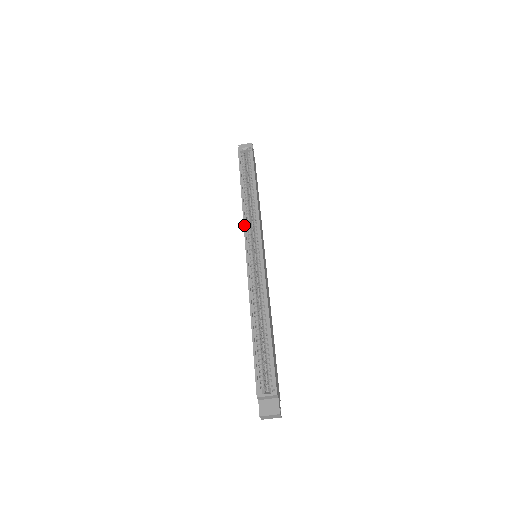
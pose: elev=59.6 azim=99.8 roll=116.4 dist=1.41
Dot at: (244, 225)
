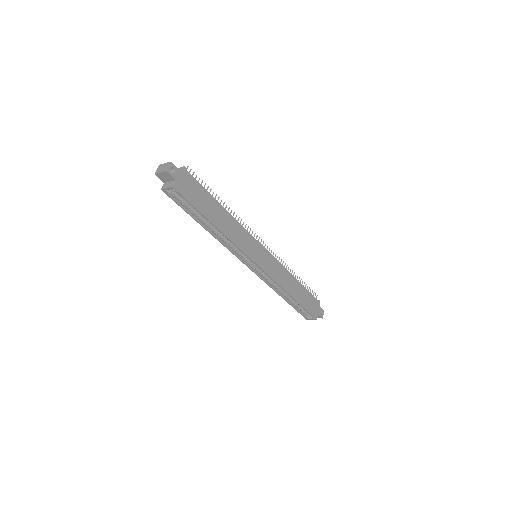
Dot at: (232, 253)
